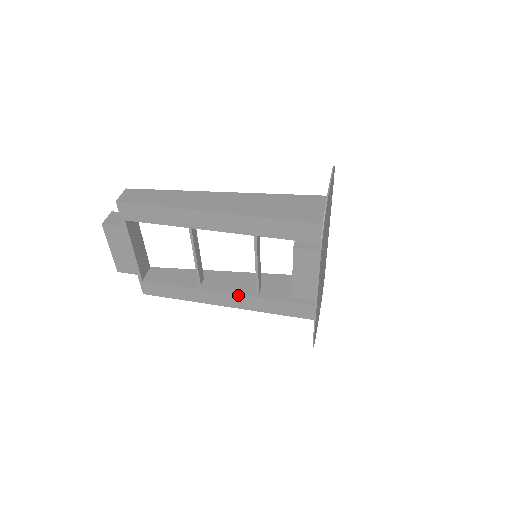
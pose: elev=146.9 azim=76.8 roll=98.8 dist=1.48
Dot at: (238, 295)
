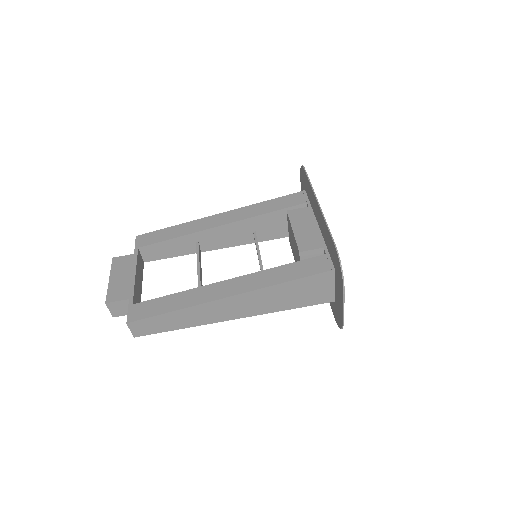
Dot at: (239, 245)
